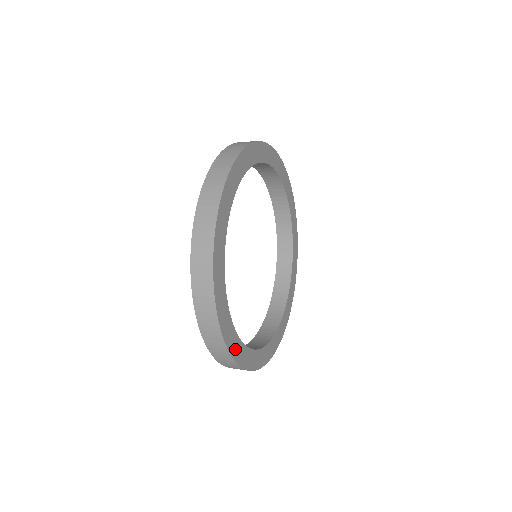
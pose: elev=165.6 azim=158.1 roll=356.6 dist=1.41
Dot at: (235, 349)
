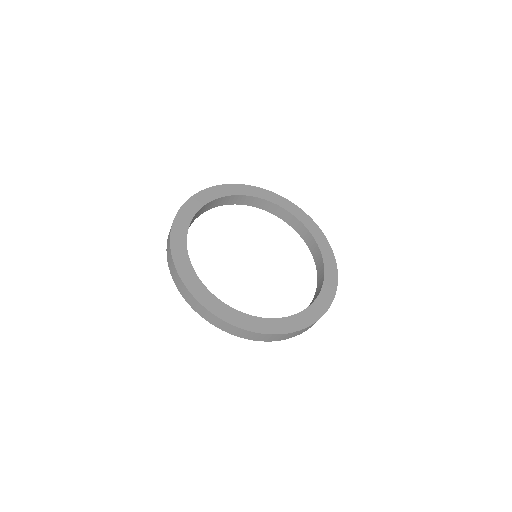
Dot at: (197, 290)
